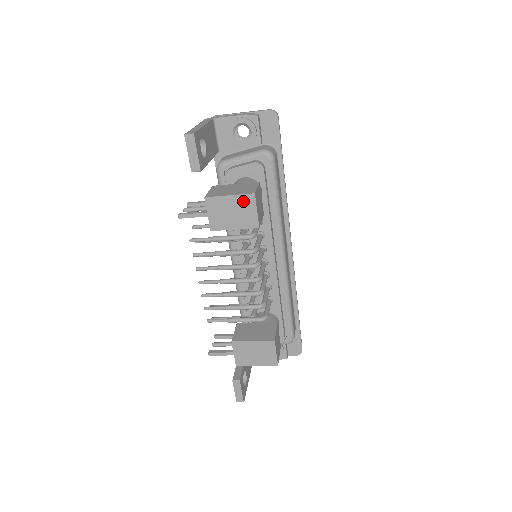
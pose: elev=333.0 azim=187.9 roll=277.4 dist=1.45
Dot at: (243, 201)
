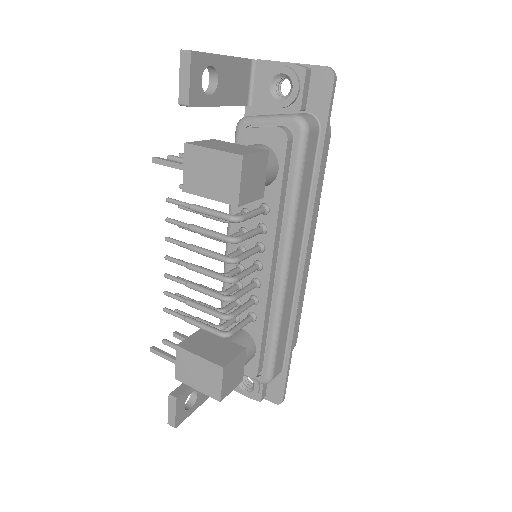
Dot at: (227, 162)
